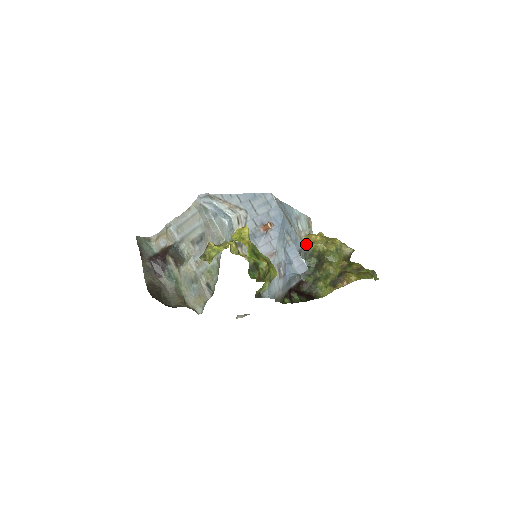
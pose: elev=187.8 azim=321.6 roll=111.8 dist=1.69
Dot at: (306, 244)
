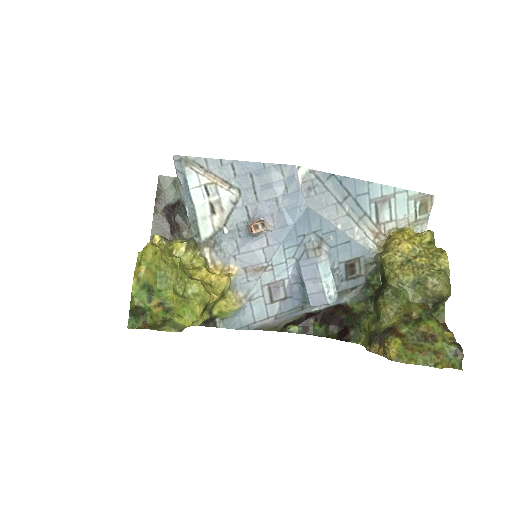
Dot at: (381, 247)
